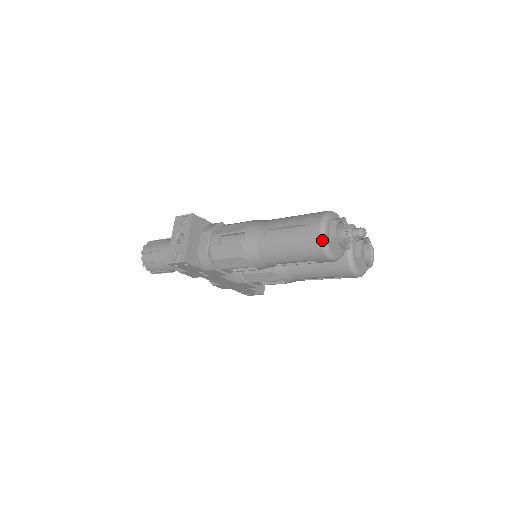
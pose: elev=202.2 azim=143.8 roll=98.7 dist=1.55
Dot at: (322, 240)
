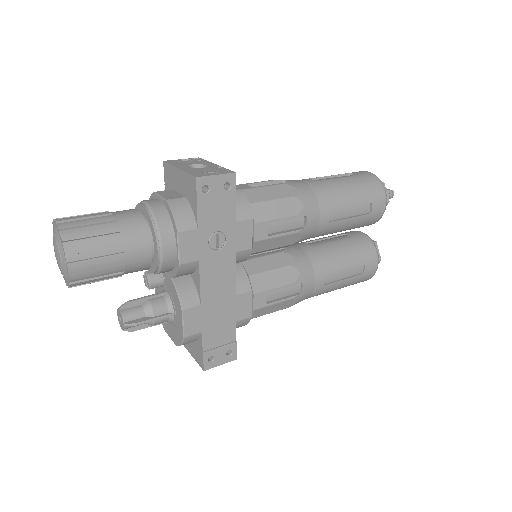
Dot at: occluded
